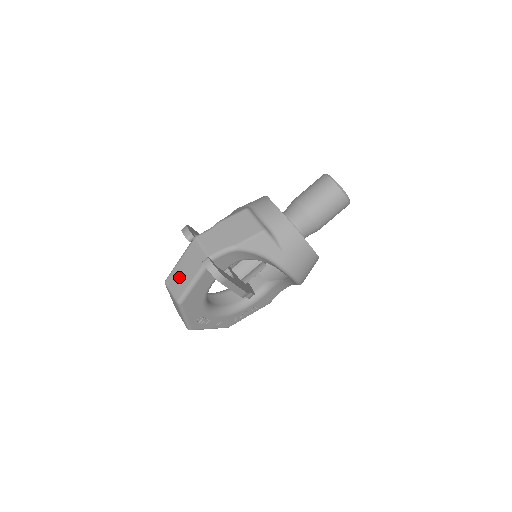
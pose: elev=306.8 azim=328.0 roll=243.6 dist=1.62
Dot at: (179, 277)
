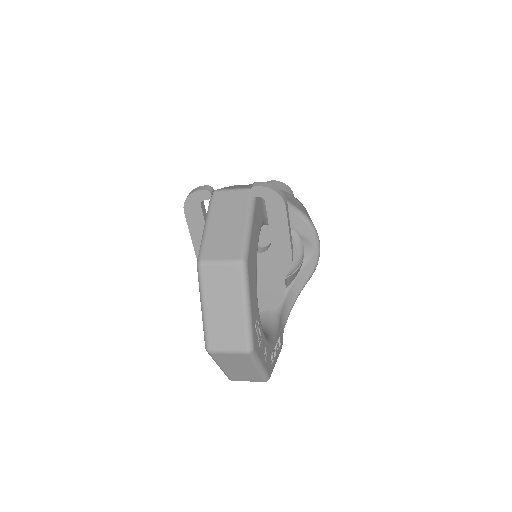
Dot at: (221, 236)
